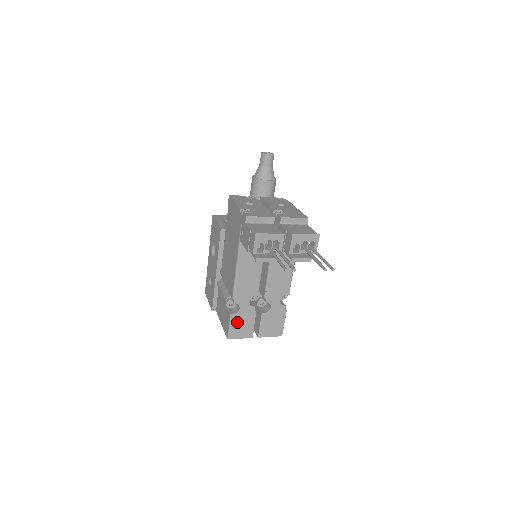
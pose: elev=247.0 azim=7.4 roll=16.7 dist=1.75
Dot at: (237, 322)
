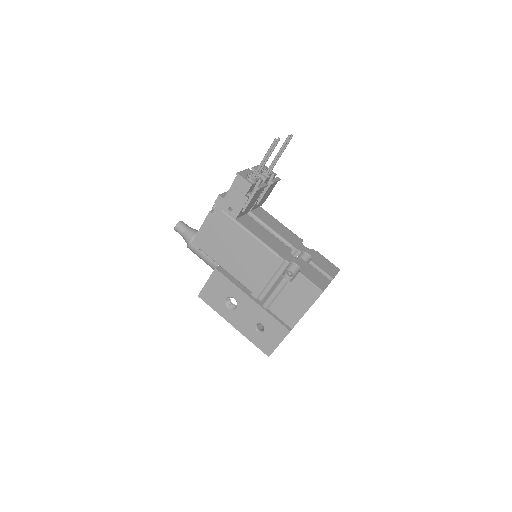
Dot at: (309, 275)
